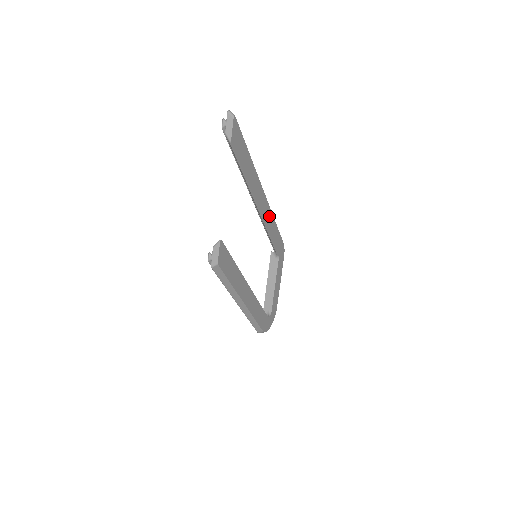
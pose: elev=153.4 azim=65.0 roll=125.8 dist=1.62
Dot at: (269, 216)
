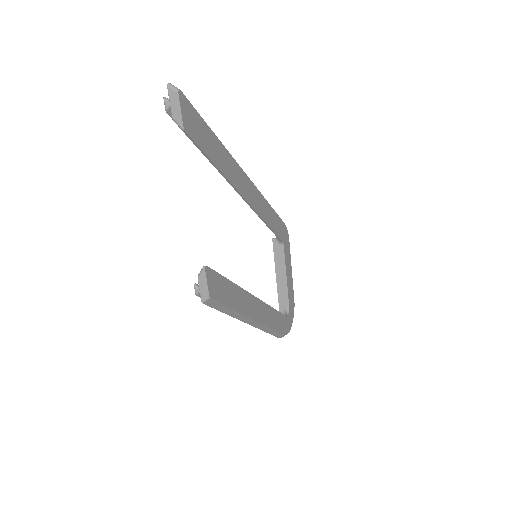
Dot at: (260, 202)
